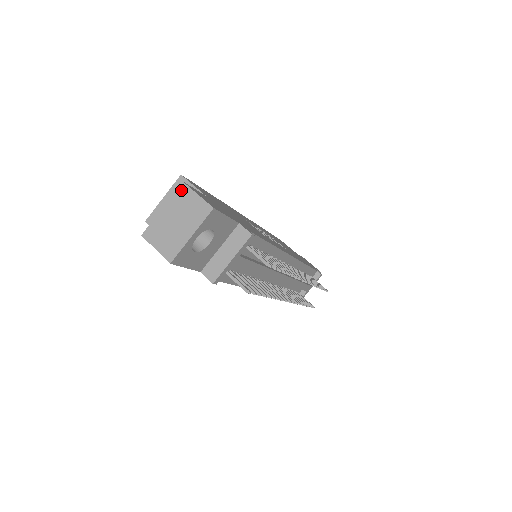
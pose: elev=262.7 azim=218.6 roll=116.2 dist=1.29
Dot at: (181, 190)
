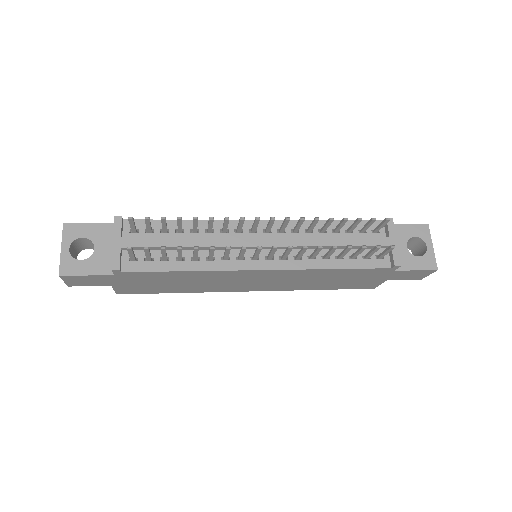
Dot at: occluded
